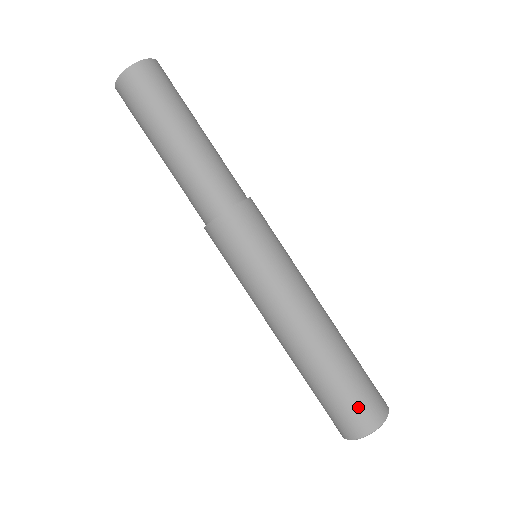
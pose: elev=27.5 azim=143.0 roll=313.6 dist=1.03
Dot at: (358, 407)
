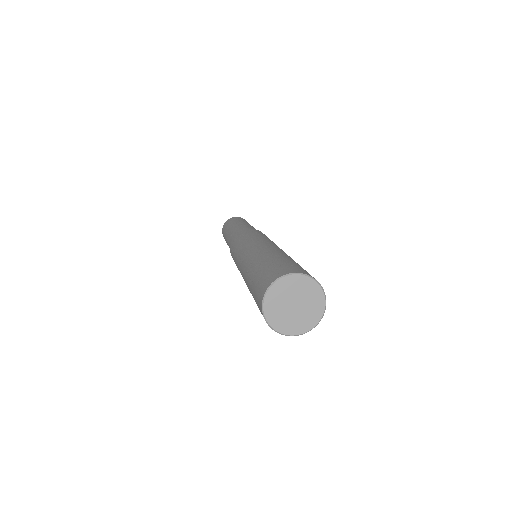
Dot at: (278, 267)
